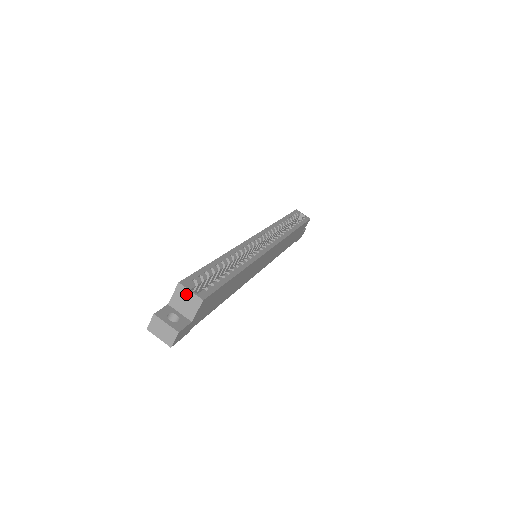
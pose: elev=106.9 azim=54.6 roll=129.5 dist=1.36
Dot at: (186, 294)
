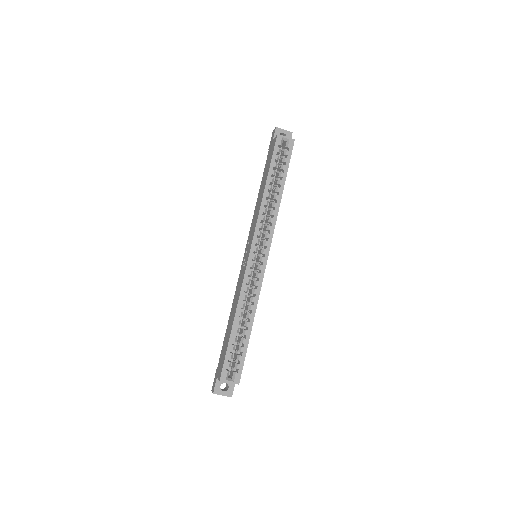
Dot at: occluded
